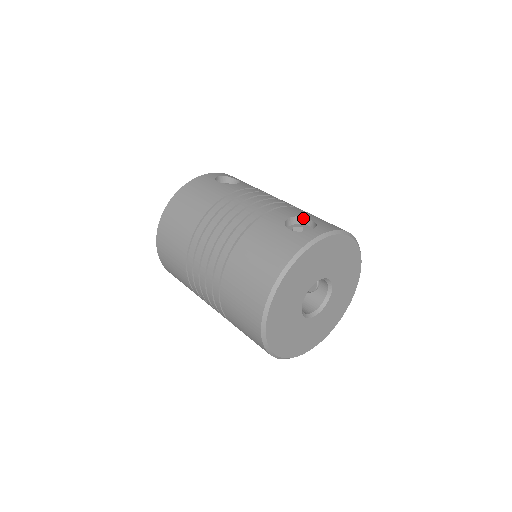
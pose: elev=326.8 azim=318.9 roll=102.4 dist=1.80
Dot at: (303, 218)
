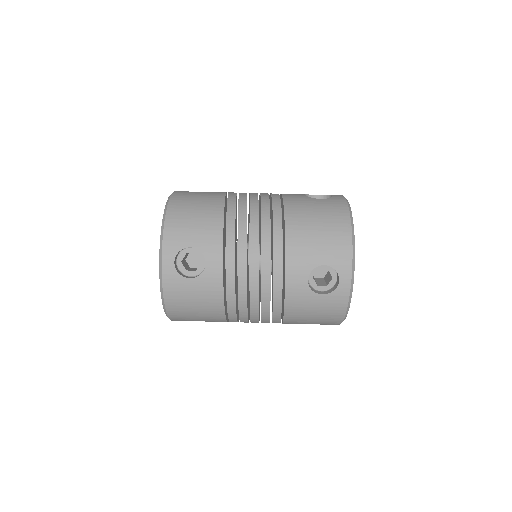
Dot at: (315, 267)
